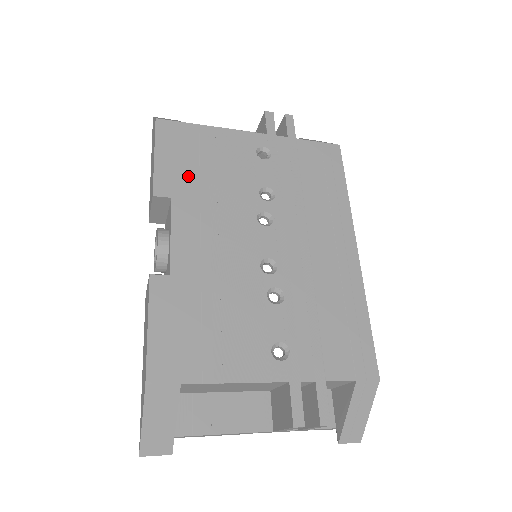
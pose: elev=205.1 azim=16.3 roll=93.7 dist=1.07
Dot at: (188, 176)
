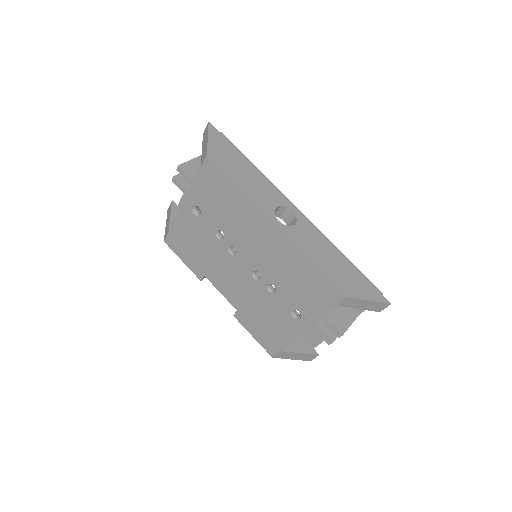
Dot at: (197, 259)
